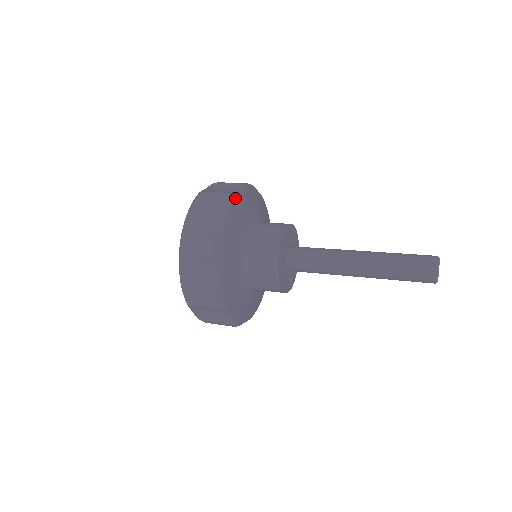
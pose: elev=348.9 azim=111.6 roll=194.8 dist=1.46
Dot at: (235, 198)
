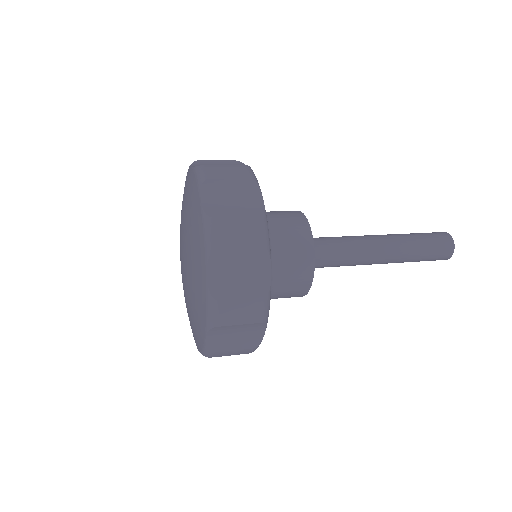
Dot at: (267, 222)
